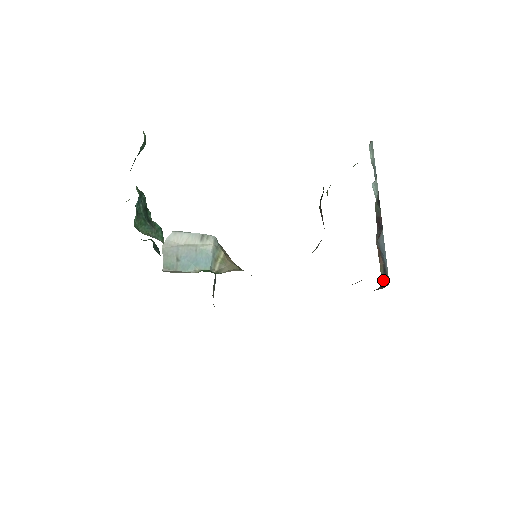
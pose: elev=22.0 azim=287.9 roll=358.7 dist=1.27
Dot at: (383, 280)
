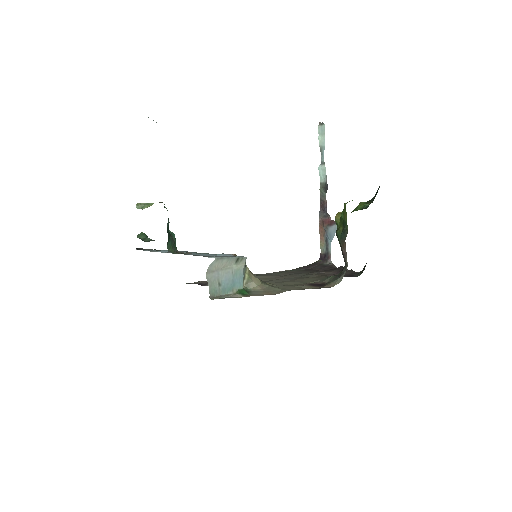
Dot at: (323, 255)
